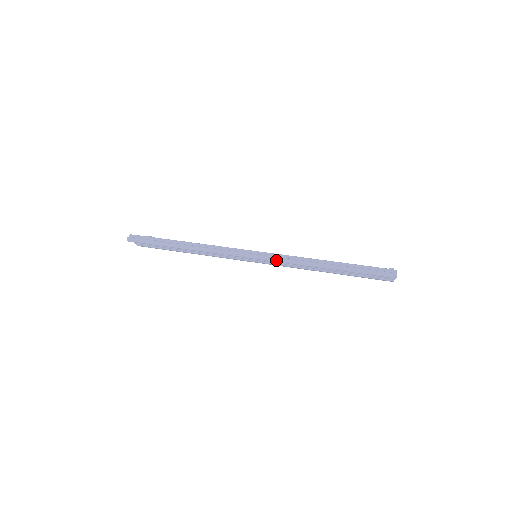
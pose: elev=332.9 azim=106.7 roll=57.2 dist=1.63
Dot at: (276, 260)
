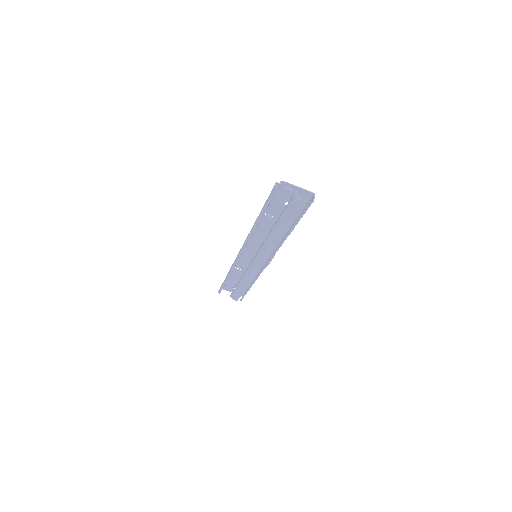
Dot at: (244, 243)
